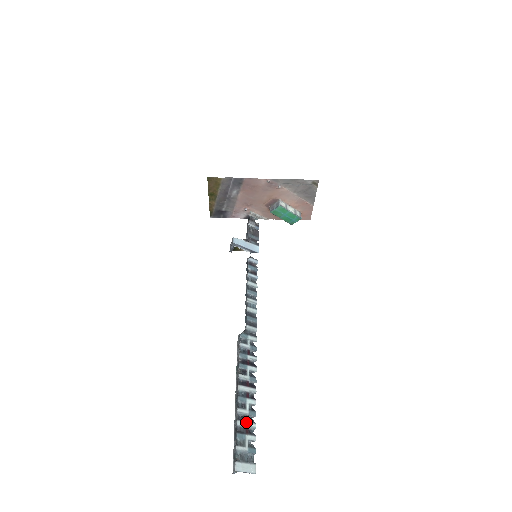
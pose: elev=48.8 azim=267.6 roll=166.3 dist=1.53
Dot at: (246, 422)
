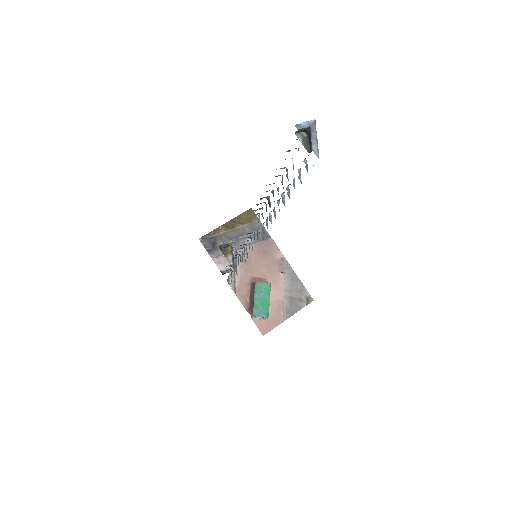
Dot at: occluded
